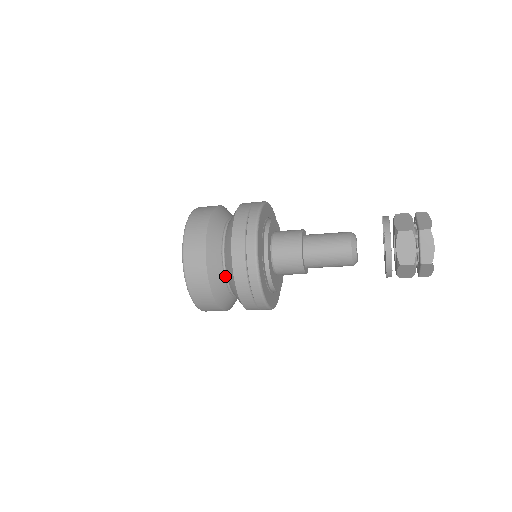
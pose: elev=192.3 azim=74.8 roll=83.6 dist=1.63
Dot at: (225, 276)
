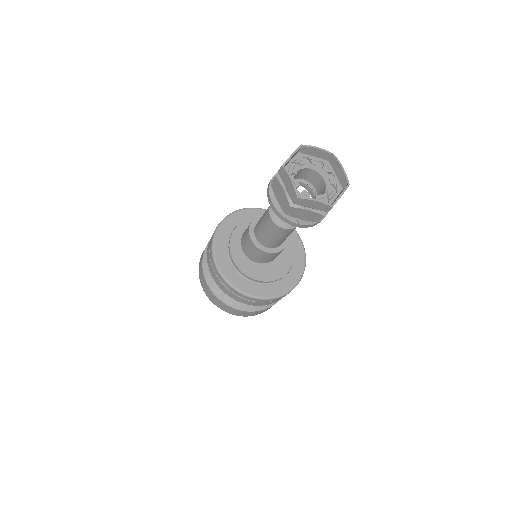
Dot at: occluded
